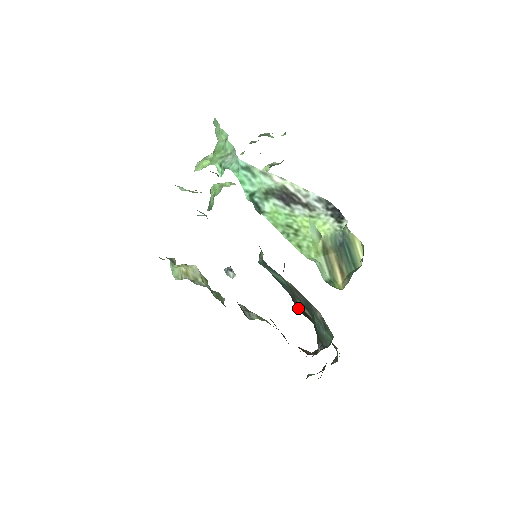
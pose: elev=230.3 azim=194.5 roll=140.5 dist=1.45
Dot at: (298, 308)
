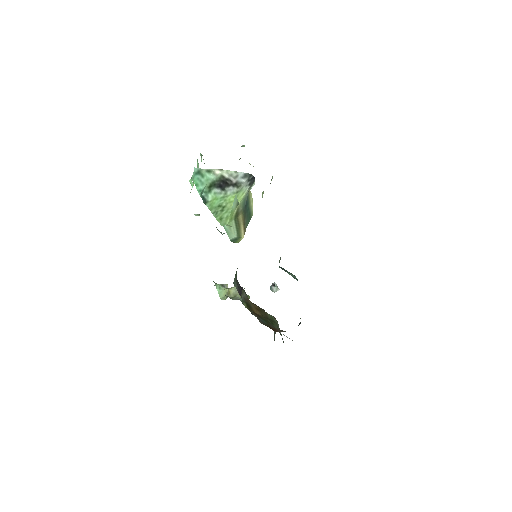
Dot at: occluded
